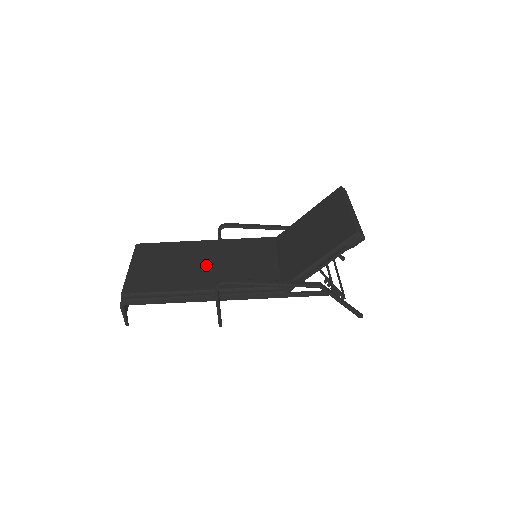
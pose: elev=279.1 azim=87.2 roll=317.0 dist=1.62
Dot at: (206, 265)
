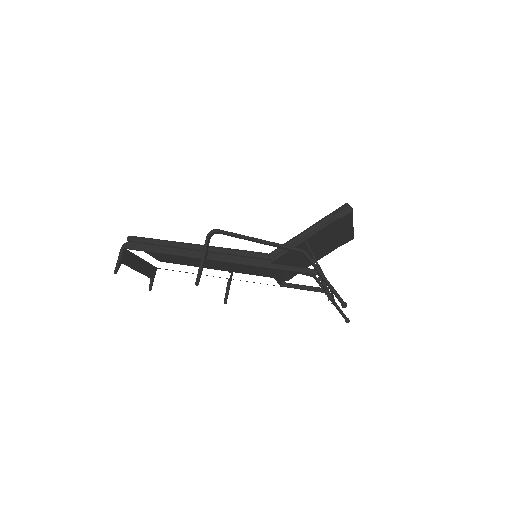
Dot at: occluded
